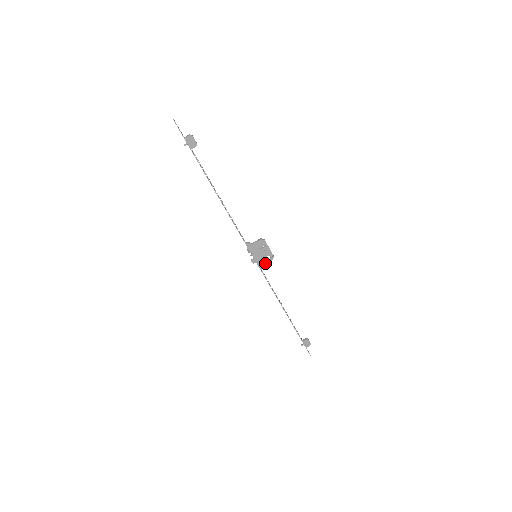
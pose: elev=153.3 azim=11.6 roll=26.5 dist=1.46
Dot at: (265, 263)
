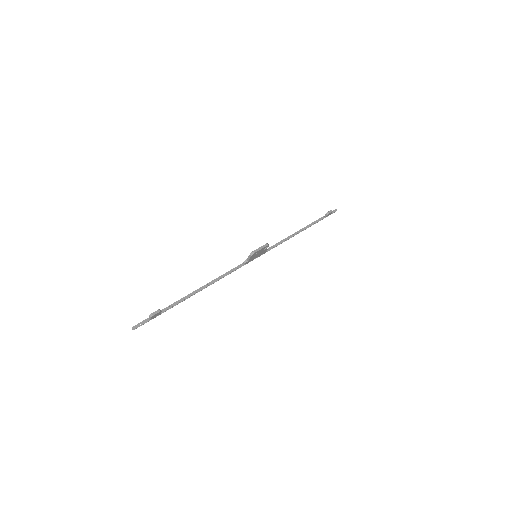
Dot at: (265, 250)
